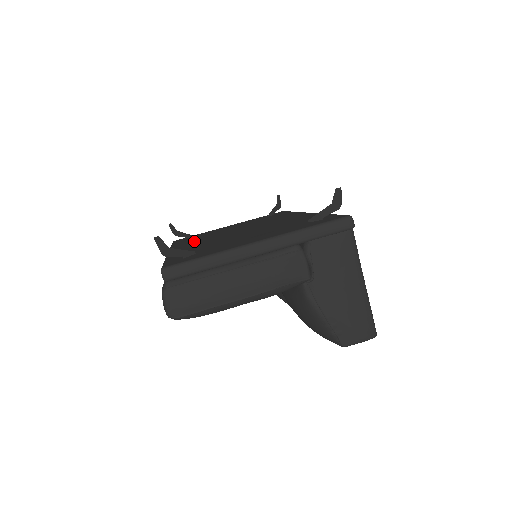
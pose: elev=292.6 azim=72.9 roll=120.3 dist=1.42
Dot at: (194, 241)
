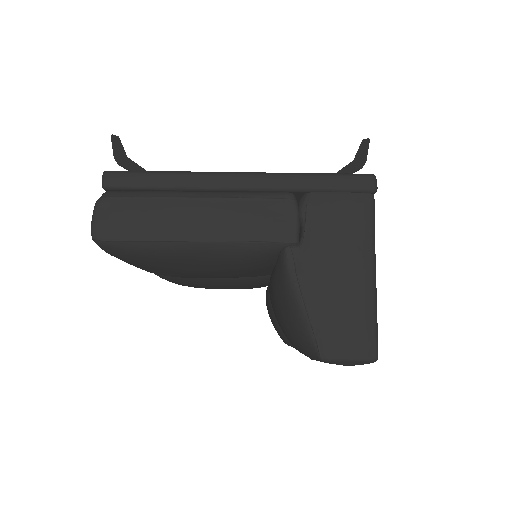
Dot at: occluded
